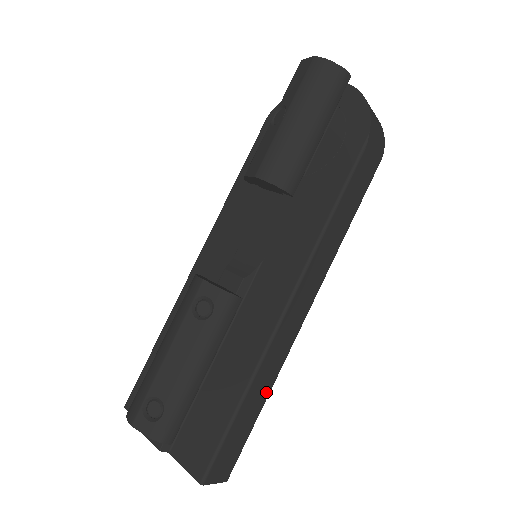
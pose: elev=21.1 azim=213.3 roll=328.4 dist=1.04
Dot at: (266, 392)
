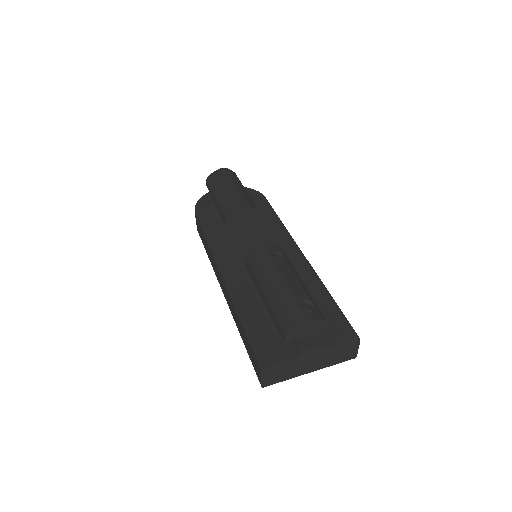
Dot at: occluded
